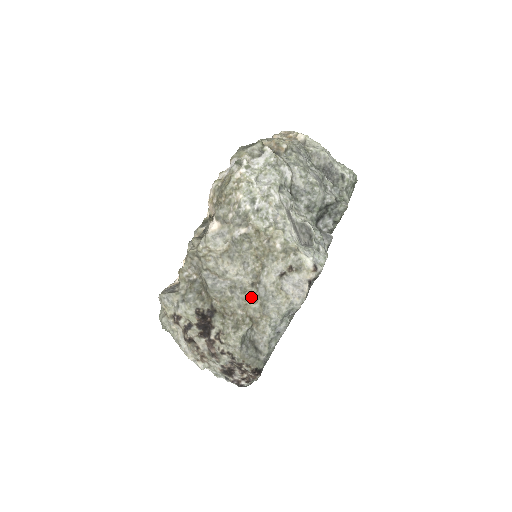
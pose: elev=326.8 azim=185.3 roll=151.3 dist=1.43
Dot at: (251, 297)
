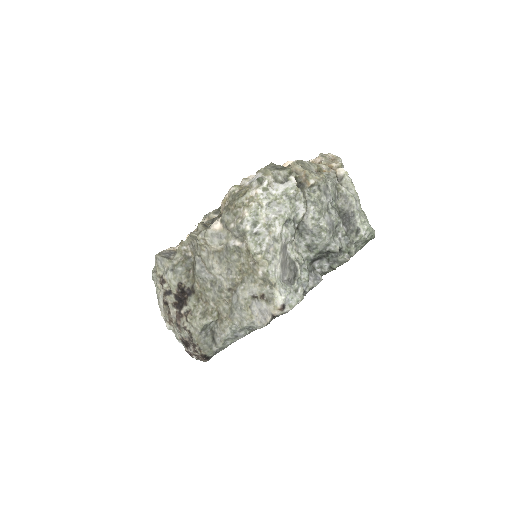
Dot at: (225, 298)
